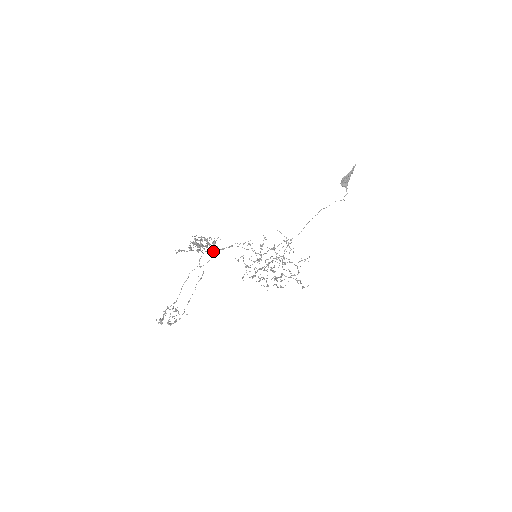
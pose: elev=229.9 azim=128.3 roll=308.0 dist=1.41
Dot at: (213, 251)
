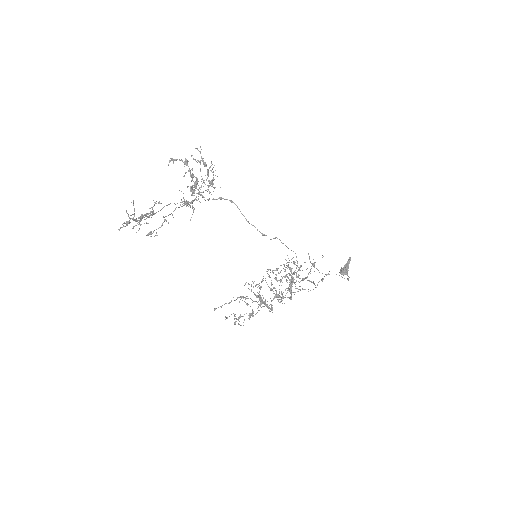
Dot at: (208, 199)
